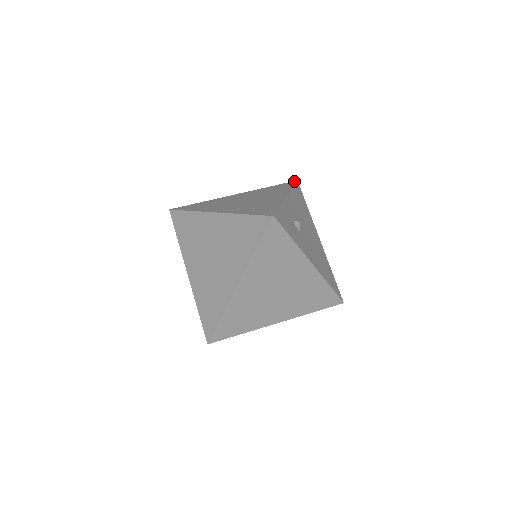
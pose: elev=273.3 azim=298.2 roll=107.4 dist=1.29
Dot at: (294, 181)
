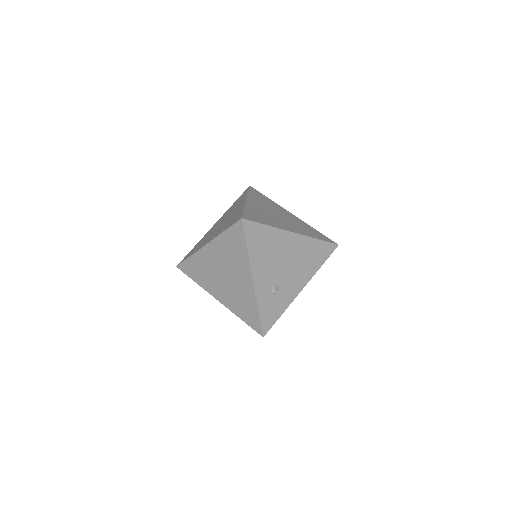
Dot at: (240, 223)
